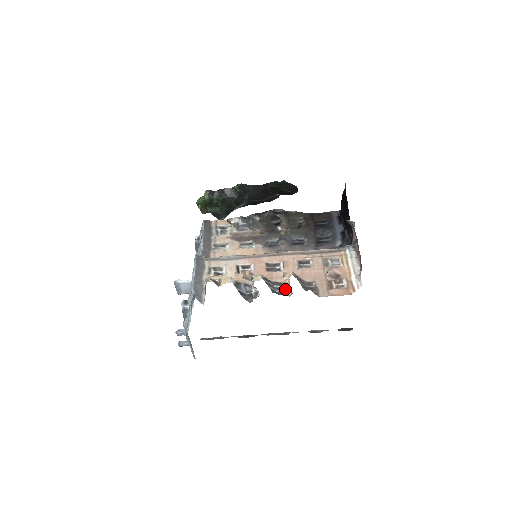
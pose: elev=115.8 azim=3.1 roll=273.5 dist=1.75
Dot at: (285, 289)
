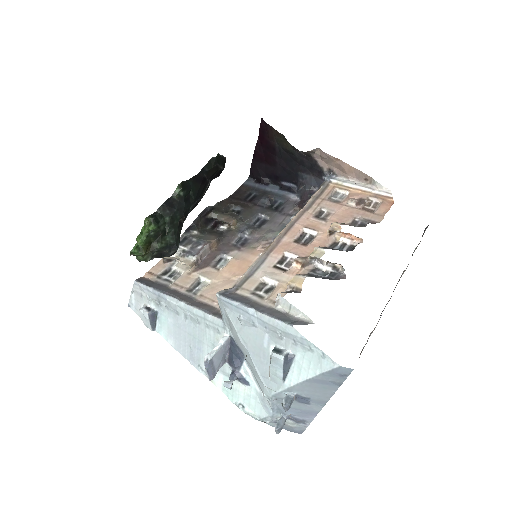
Dot at: (347, 243)
